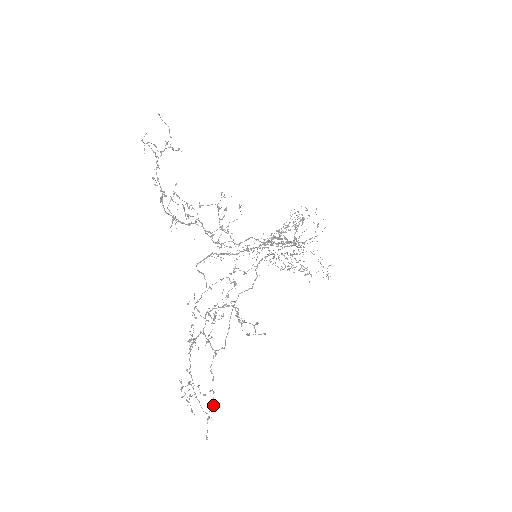
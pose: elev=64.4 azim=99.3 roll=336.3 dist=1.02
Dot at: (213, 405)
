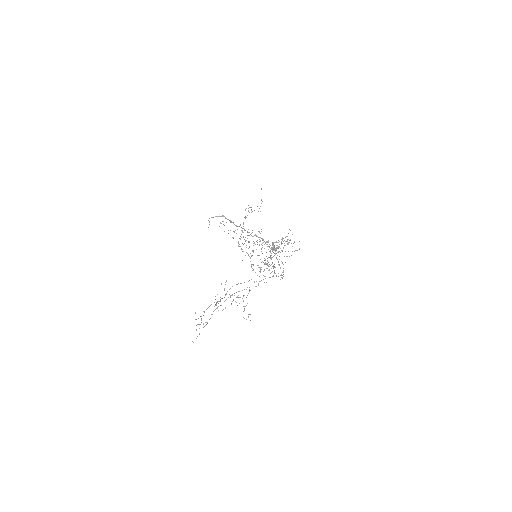
Dot at: occluded
